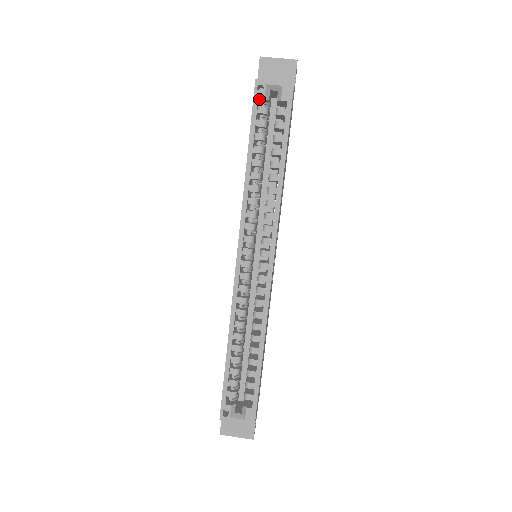
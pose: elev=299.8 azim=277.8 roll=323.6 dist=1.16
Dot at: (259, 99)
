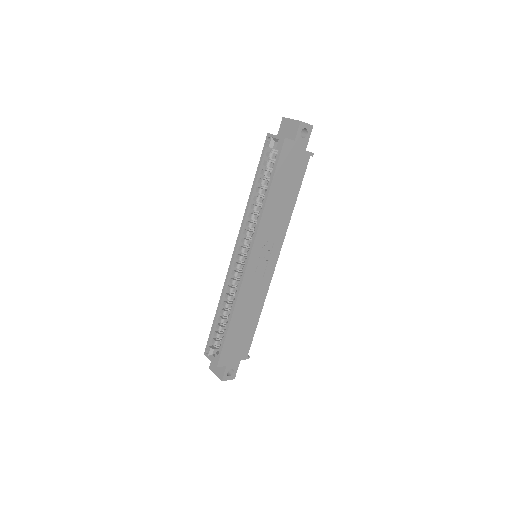
Dot at: (268, 147)
